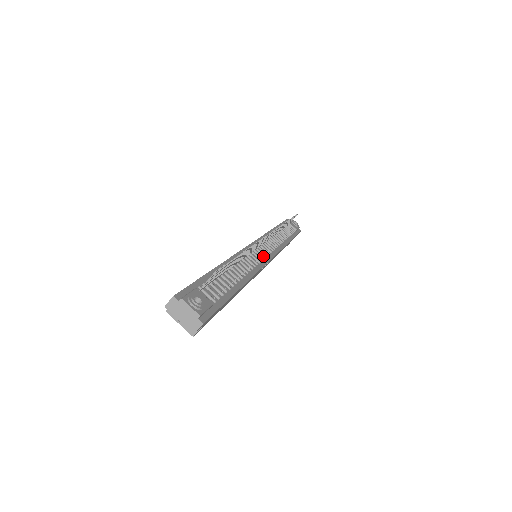
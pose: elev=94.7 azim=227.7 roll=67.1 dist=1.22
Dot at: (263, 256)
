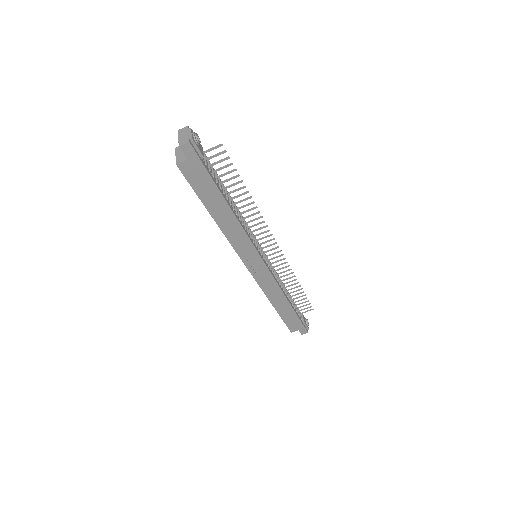
Dot at: (260, 252)
